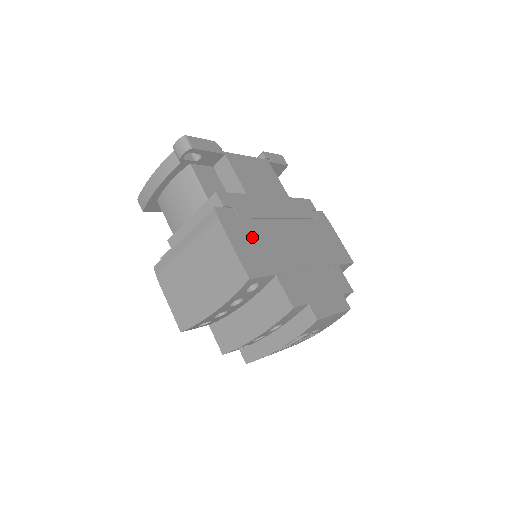
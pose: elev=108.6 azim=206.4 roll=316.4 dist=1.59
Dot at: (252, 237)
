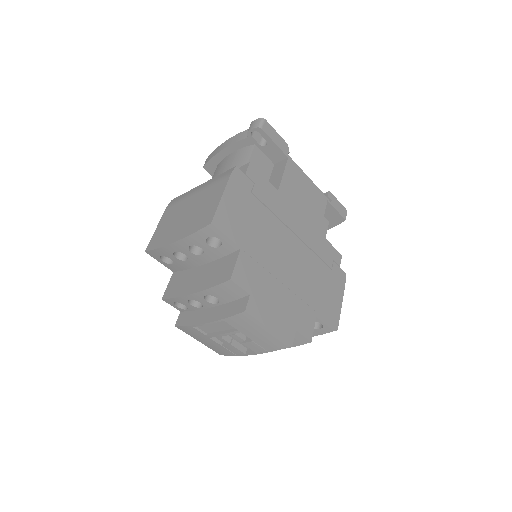
Dot at: (248, 211)
